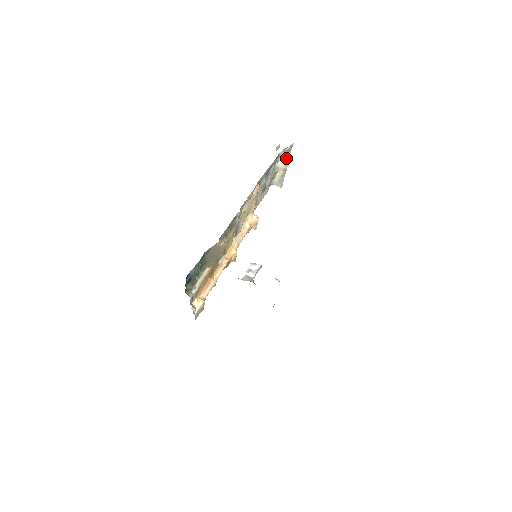
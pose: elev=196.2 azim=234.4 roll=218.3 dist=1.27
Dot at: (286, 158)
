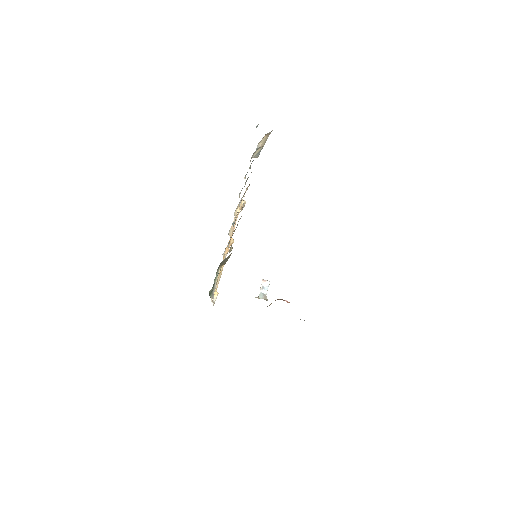
Dot at: (265, 139)
